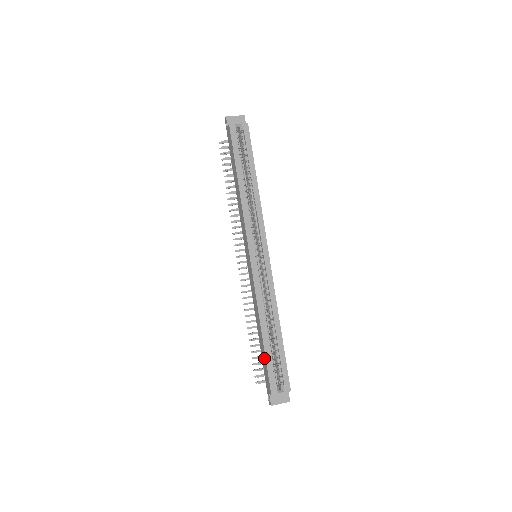
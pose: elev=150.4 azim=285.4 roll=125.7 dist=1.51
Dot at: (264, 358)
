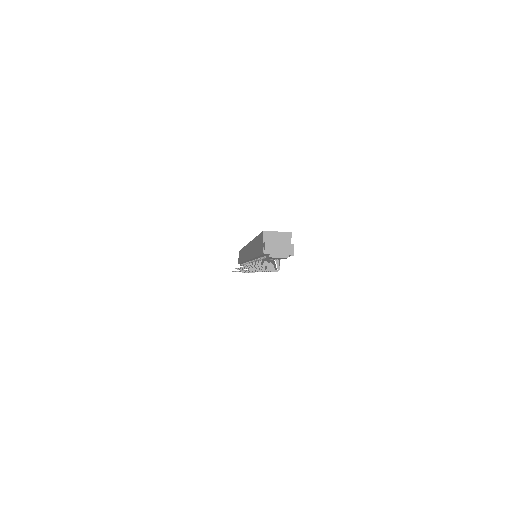
Dot at: (257, 242)
